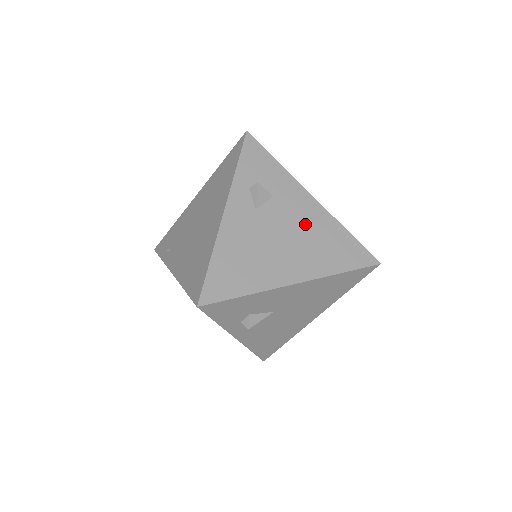
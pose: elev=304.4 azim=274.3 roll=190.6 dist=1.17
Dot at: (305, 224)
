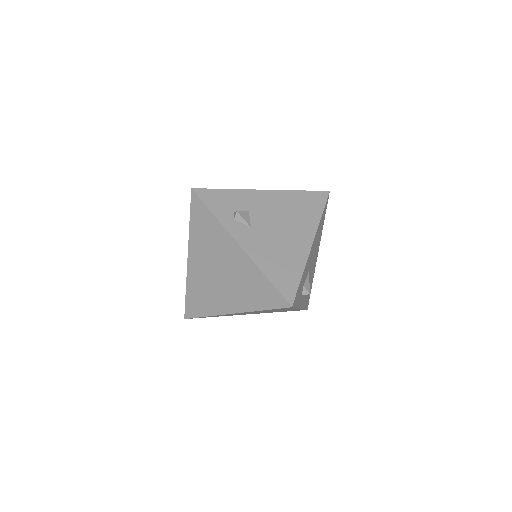
Dot at: (279, 209)
